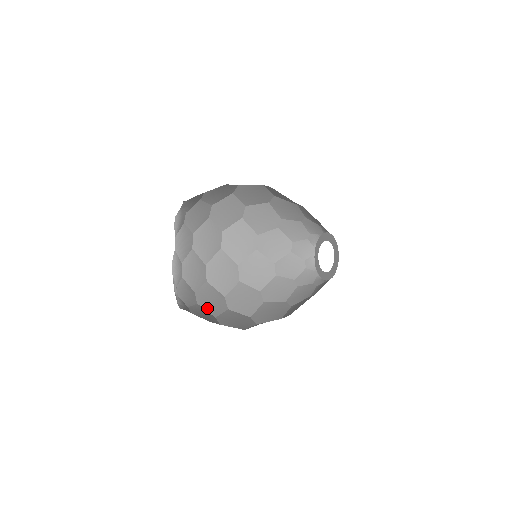
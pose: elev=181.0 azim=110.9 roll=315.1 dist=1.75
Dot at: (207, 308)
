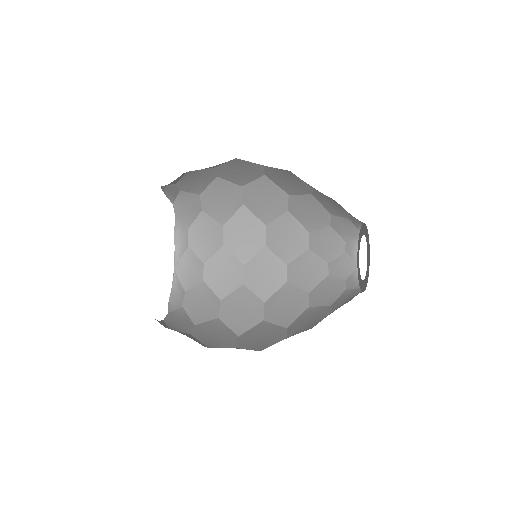
Dot at: (214, 286)
